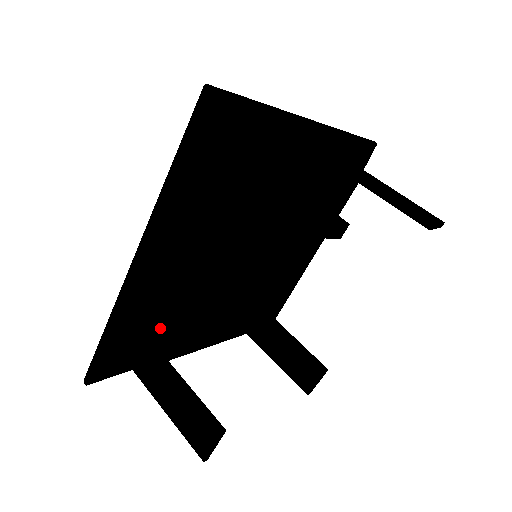
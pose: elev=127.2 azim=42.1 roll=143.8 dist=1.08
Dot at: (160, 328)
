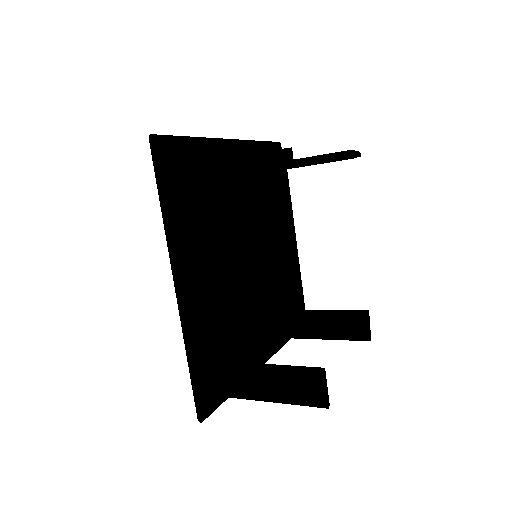
Dot at: (226, 340)
